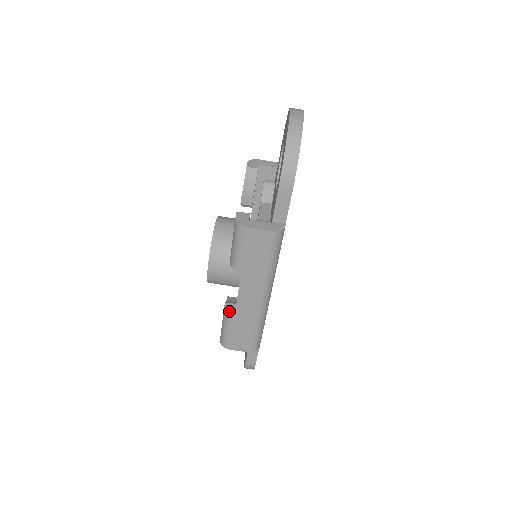
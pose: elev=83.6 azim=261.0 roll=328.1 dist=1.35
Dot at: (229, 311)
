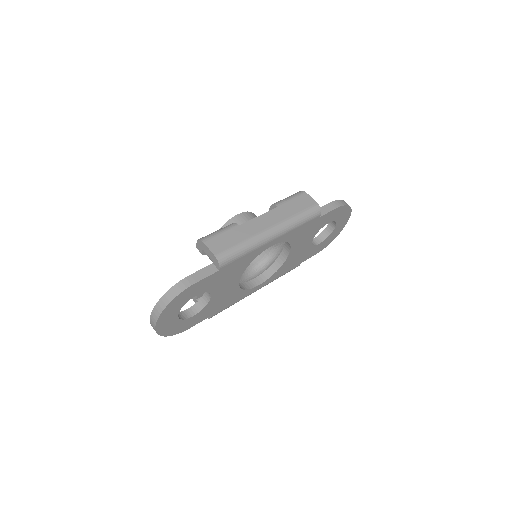
Dot at: occluded
